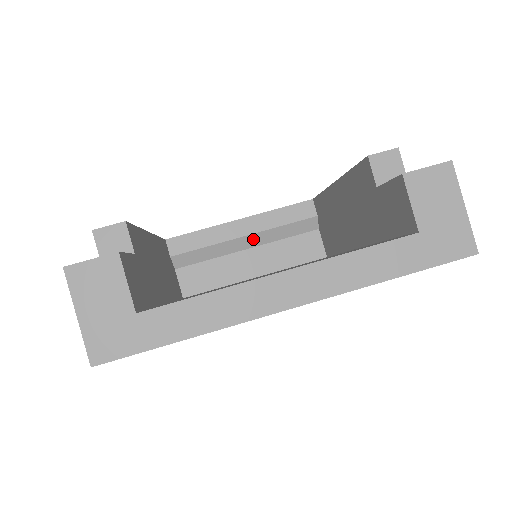
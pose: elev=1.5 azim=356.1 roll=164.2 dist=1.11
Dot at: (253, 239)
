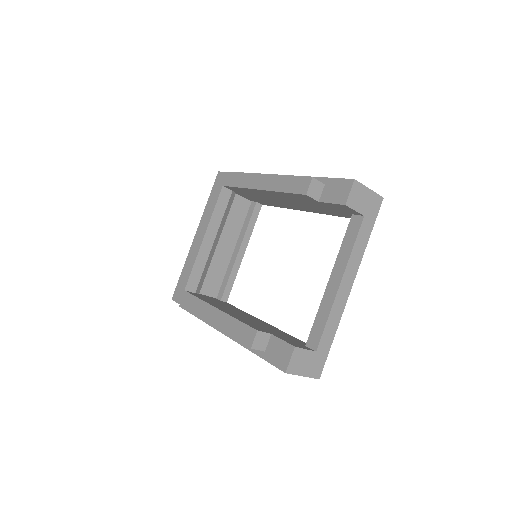
Dot at: (217, 237)
